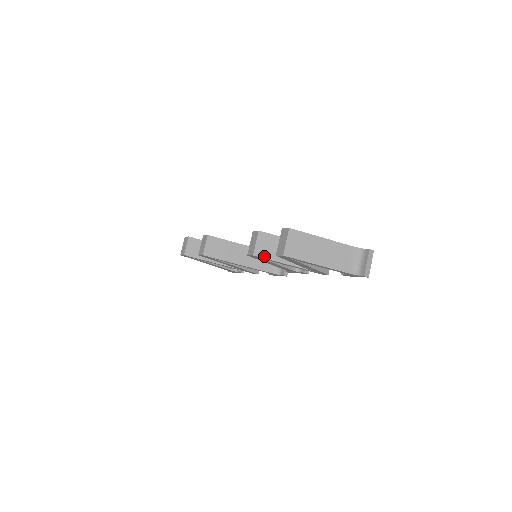
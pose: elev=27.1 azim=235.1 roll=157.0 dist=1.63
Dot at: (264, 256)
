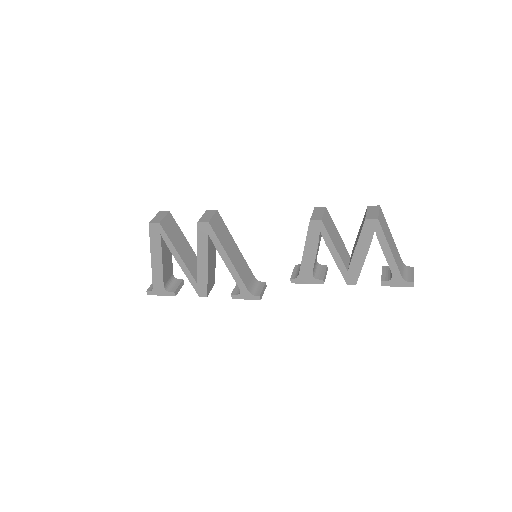
Dot at: (327, 228)
